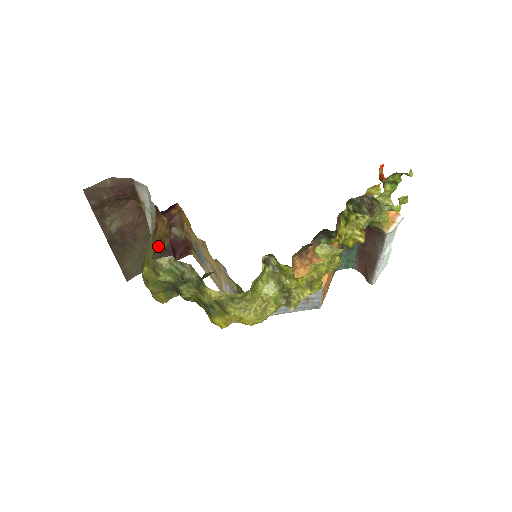
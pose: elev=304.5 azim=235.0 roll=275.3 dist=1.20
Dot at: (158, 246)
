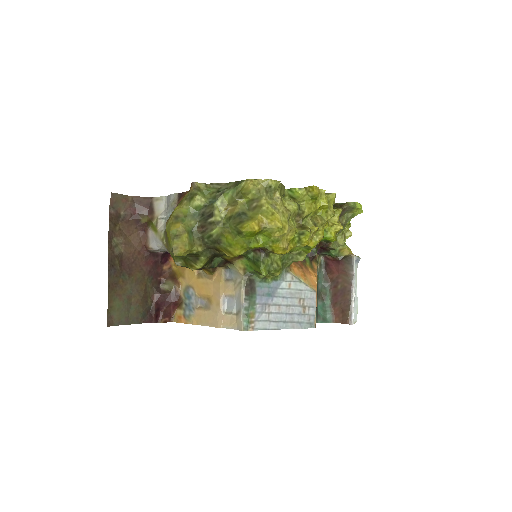
Dot at: occluded
